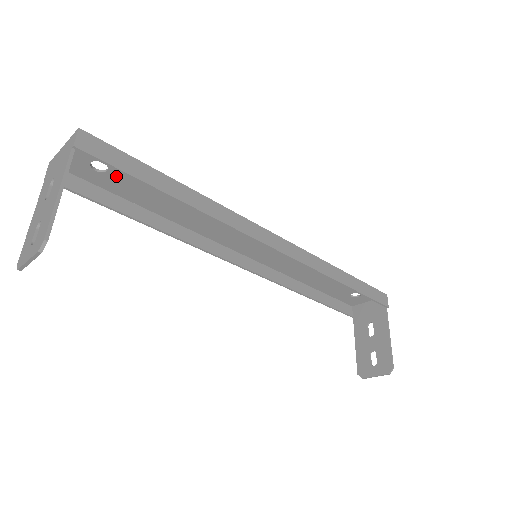
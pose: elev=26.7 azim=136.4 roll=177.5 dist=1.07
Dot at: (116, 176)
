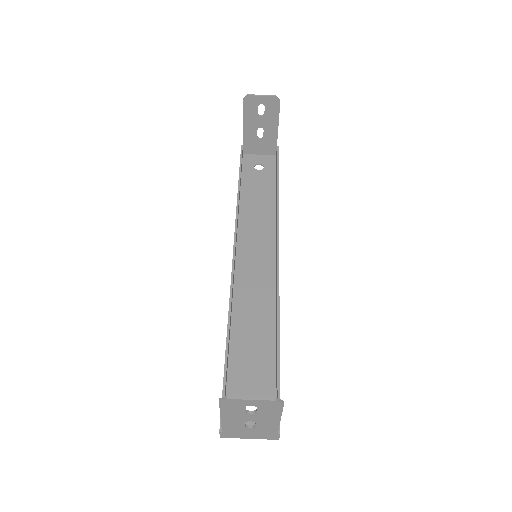
Dot at: (258, 174)
